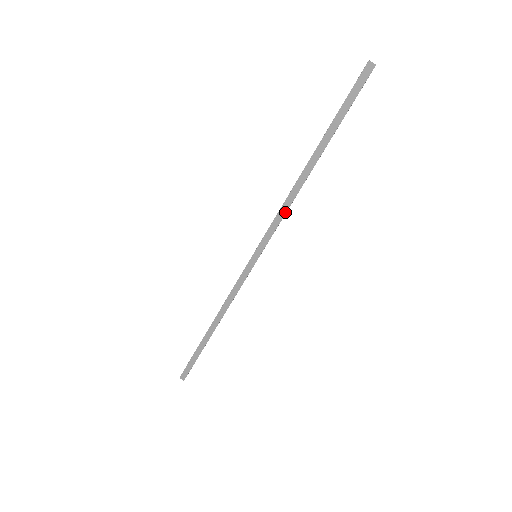
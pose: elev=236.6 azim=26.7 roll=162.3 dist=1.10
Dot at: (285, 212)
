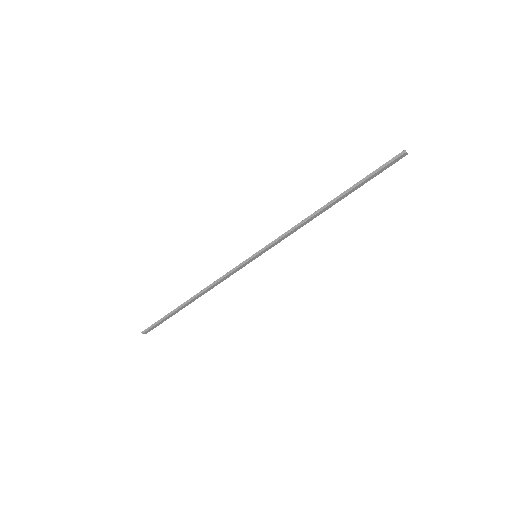
Dot at: (295, 231)
